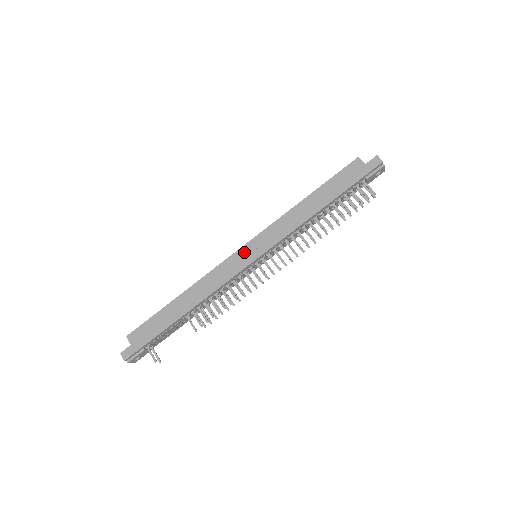
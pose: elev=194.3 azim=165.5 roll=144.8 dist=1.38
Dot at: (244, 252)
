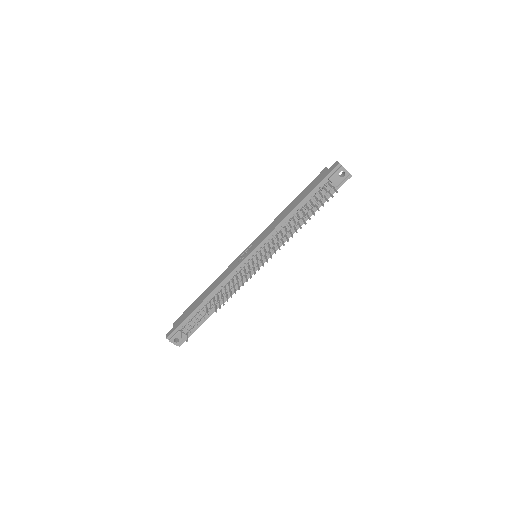
Dot at: (245, 252)
